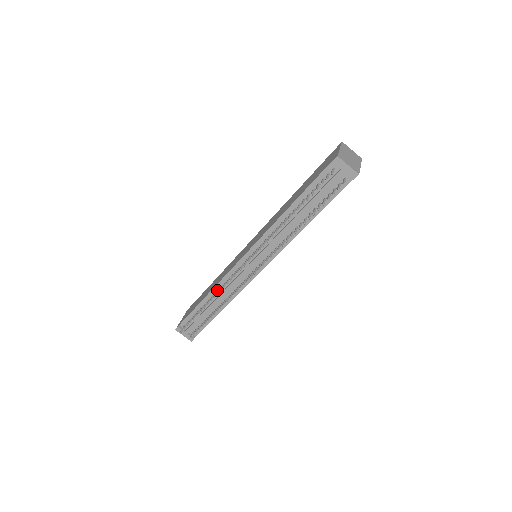
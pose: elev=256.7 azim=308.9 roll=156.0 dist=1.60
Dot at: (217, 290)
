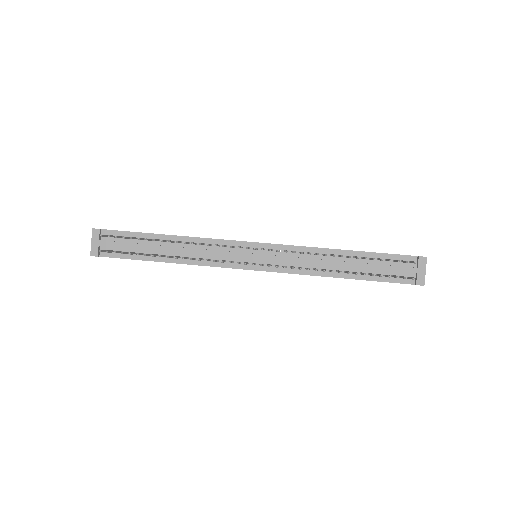
Dot at: occluded
